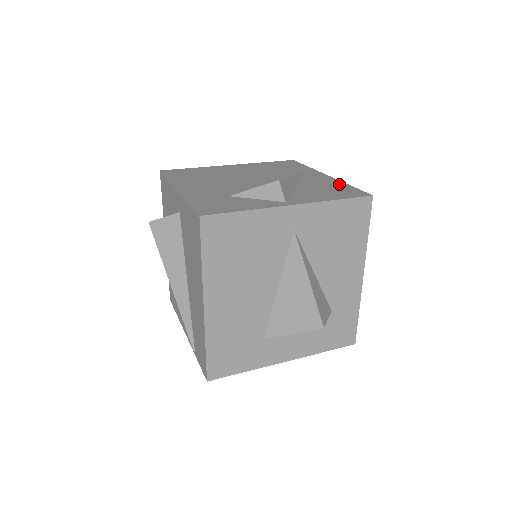
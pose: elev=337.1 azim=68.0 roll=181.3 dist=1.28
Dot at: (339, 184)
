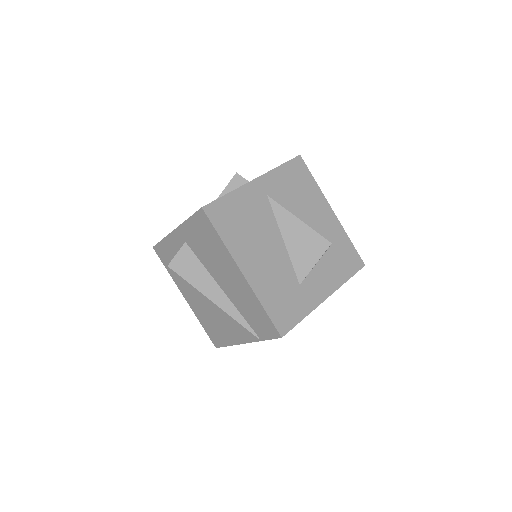
Dot at: occluded
